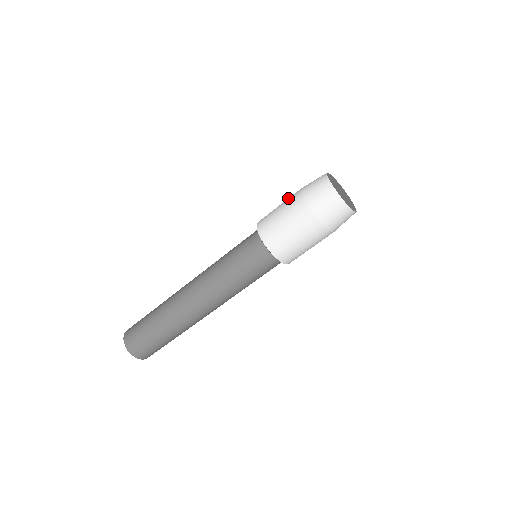
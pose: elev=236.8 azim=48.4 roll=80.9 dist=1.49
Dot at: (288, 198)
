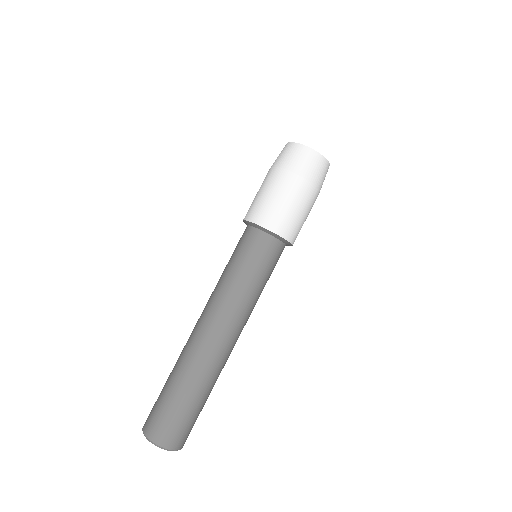
Dot at: (264, 182)
